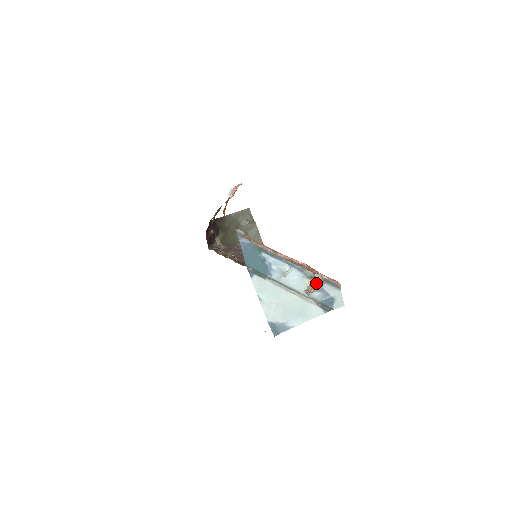
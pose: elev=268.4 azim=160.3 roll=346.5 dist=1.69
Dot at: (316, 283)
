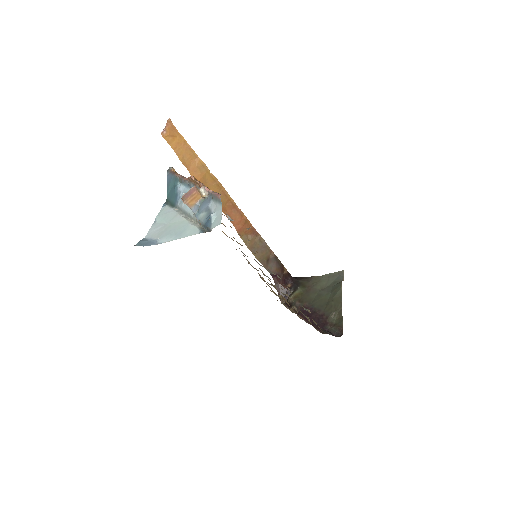
Dot at: (190, 190)
